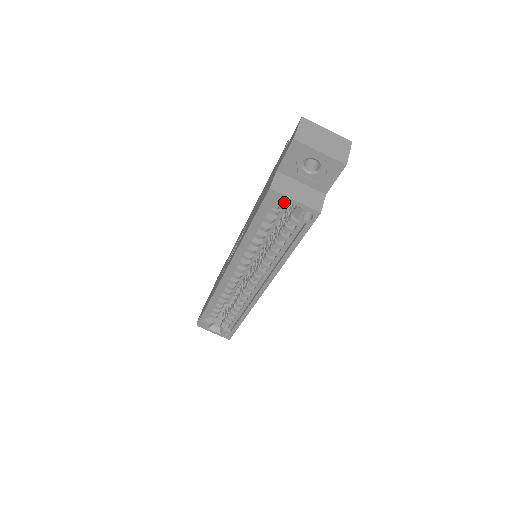
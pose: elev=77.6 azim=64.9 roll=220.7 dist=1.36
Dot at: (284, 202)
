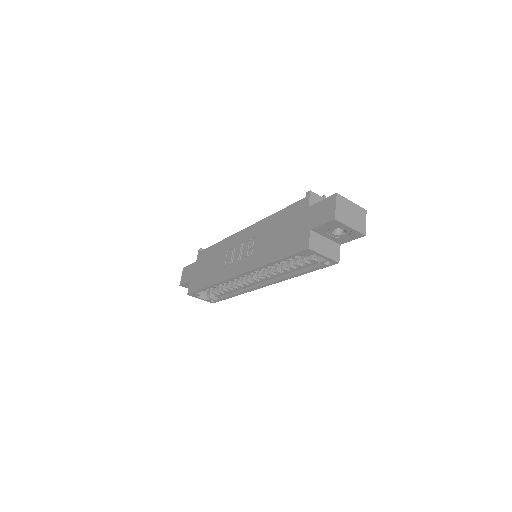
Dot at: occluded
